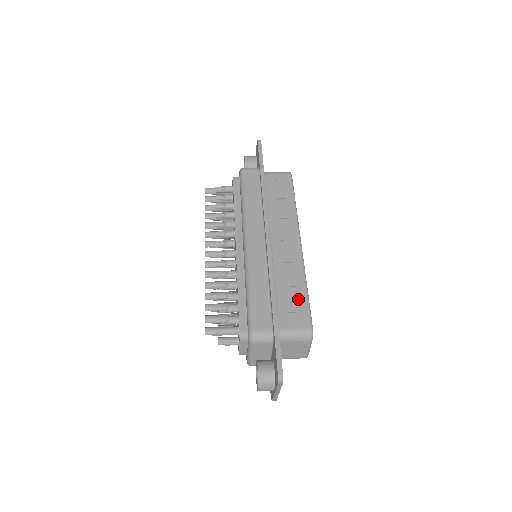
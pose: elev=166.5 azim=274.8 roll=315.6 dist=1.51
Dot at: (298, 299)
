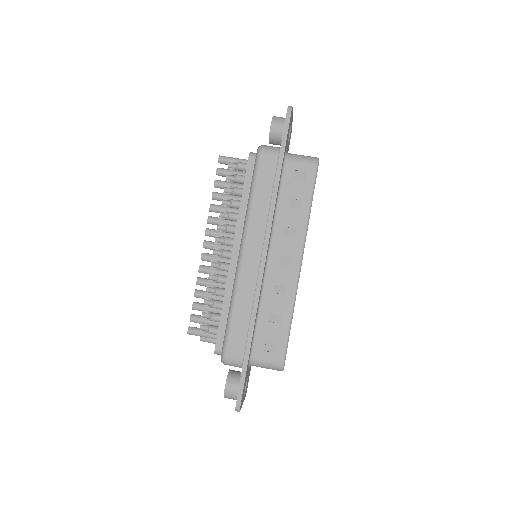
Dot at: (279, 330)
